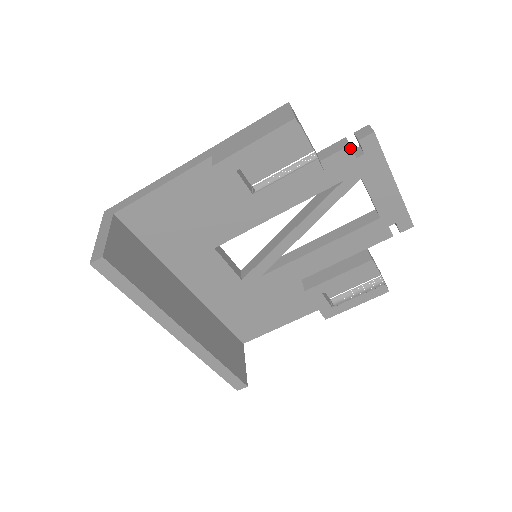
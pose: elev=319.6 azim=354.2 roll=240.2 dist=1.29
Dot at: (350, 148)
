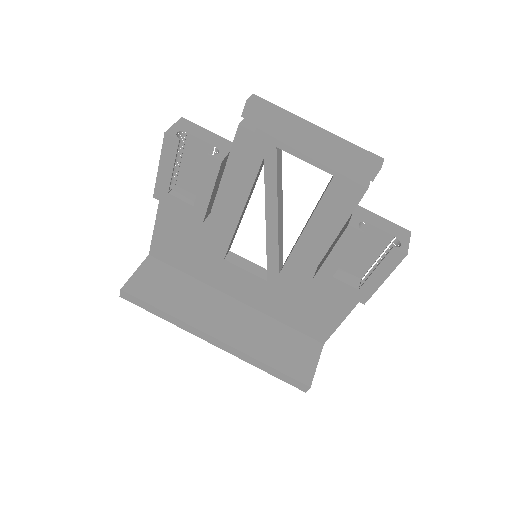
Dot at: (241, 127)
